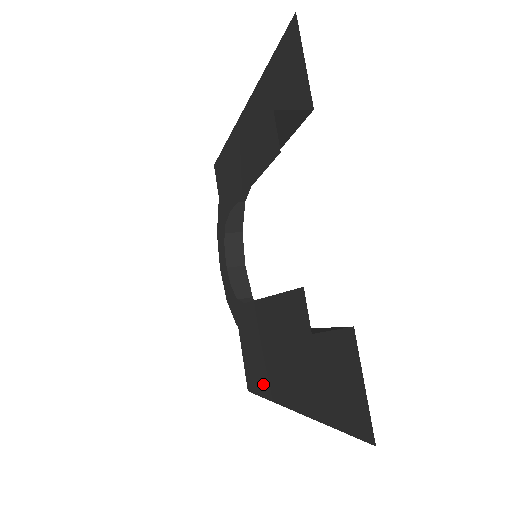
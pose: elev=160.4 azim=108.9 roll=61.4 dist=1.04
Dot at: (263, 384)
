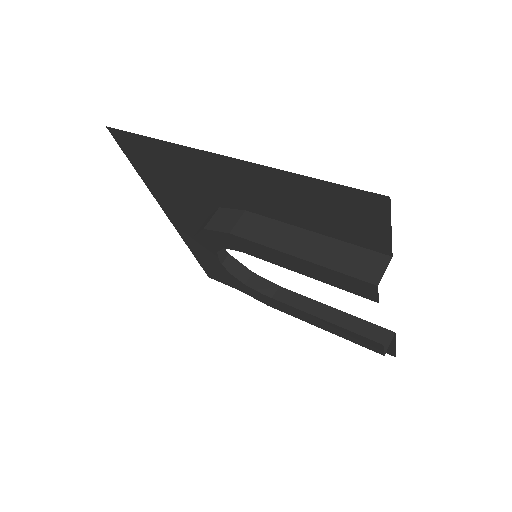
Dot at: occluded
